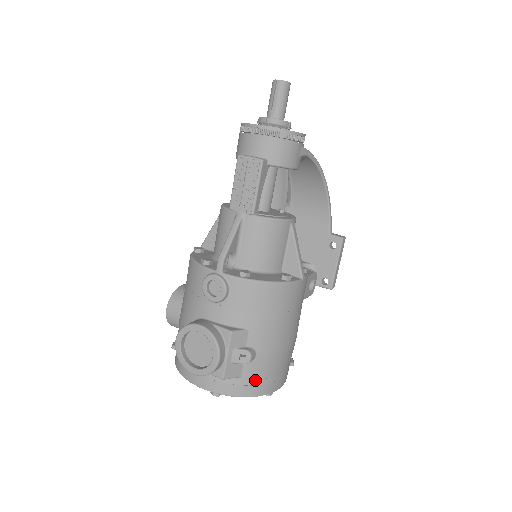
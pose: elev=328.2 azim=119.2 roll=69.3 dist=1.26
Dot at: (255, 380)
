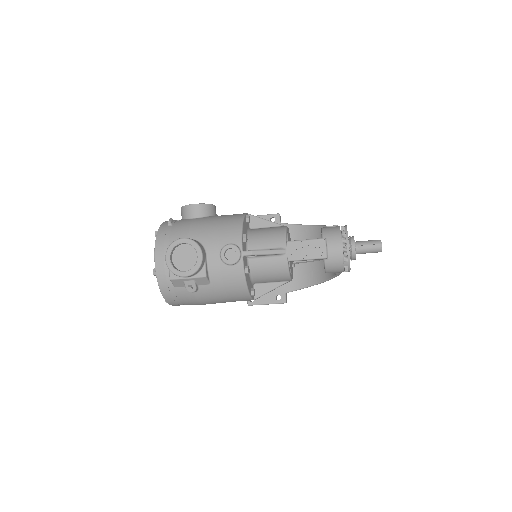
Dot at: (176, 295)
